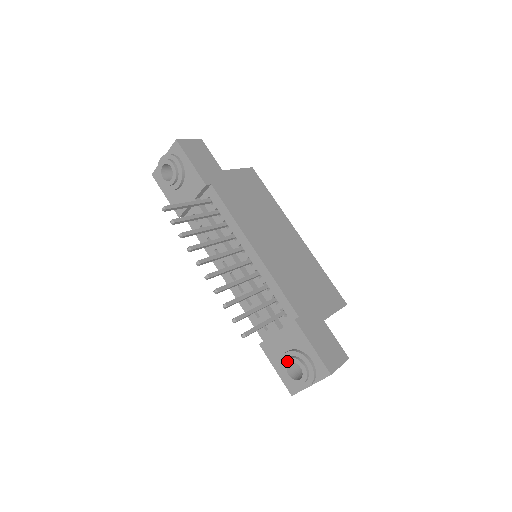
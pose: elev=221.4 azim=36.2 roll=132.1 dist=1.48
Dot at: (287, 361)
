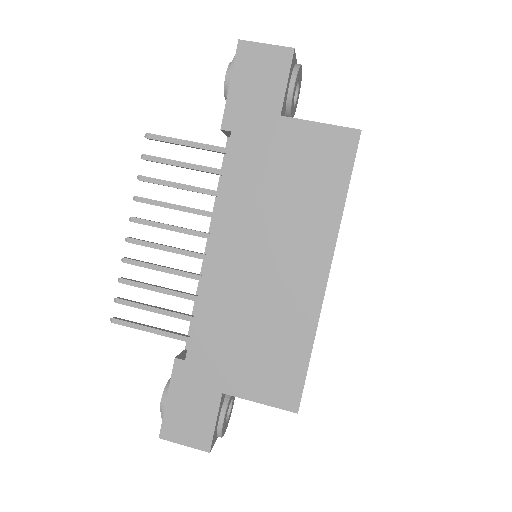
Dot at: occluded
